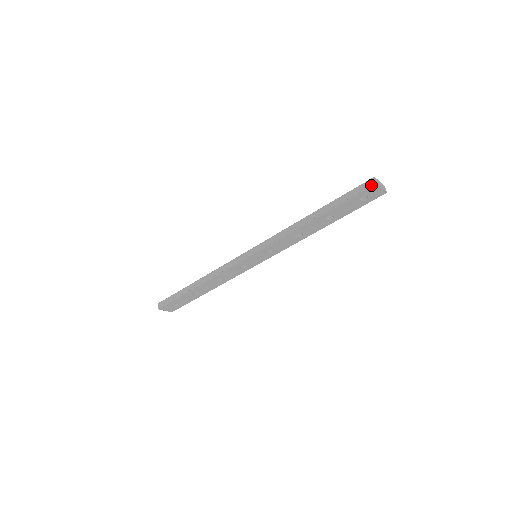
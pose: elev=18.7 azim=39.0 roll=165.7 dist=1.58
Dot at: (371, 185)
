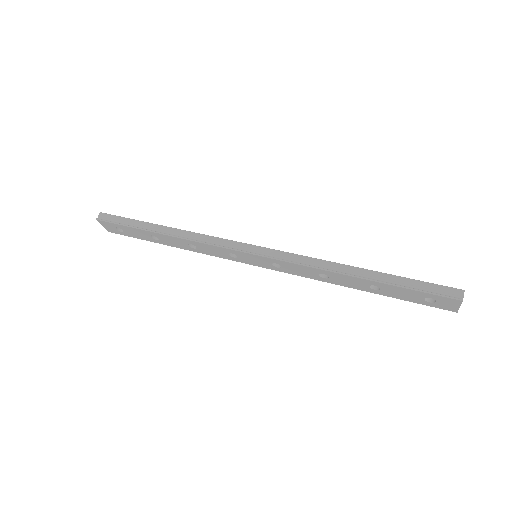
Dot at: (454, 296)
